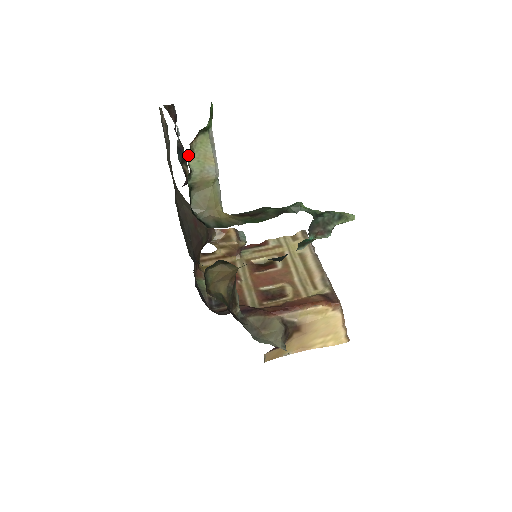
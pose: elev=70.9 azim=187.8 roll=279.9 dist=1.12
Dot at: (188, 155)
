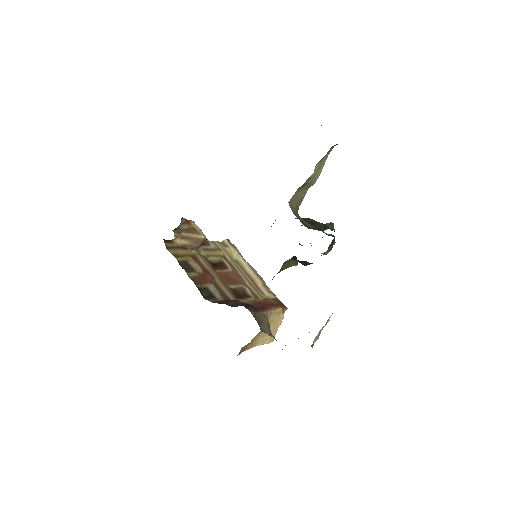
Dot at: occluded
